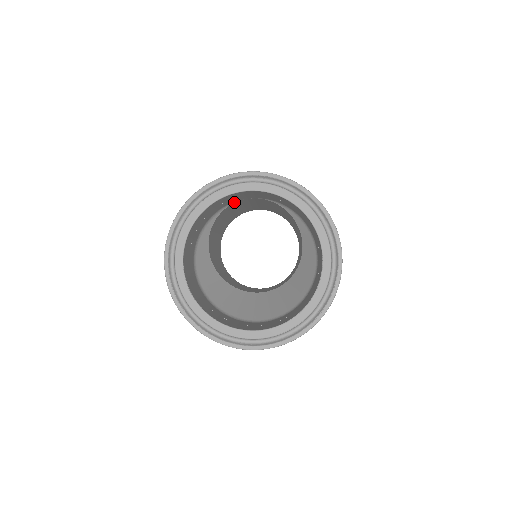
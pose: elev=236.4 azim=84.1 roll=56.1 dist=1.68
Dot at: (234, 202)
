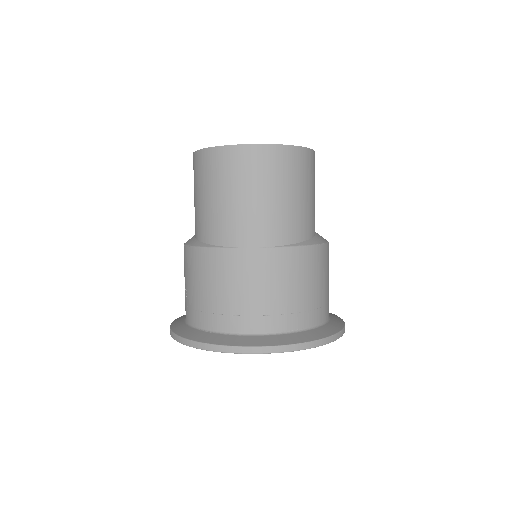
Dot at: (232, 285)
